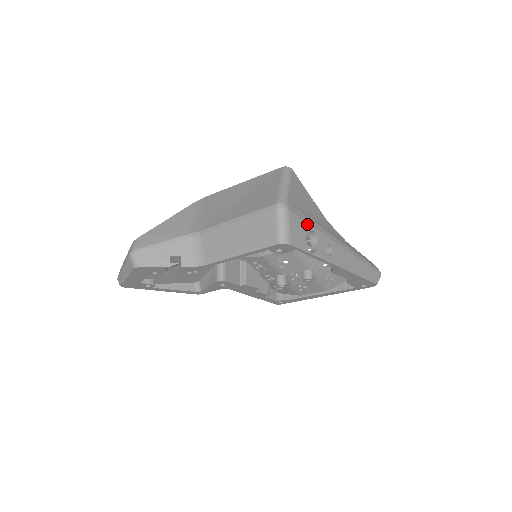
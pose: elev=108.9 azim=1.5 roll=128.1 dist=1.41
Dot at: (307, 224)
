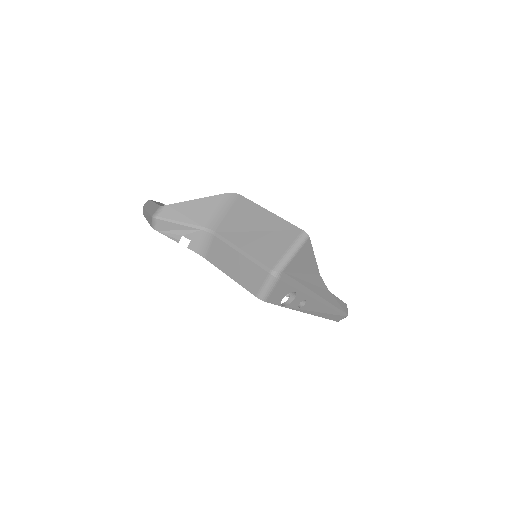
Dot at: (292, 287)
